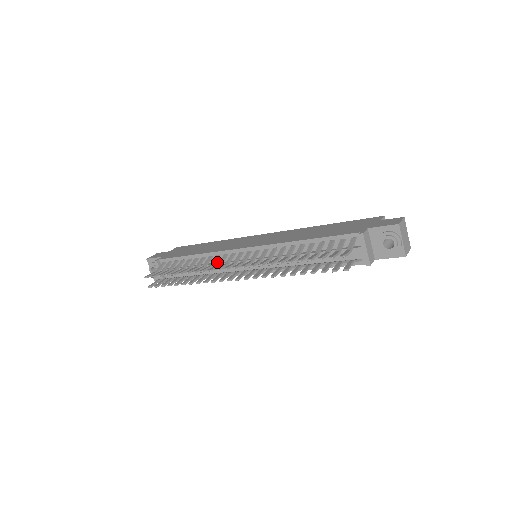
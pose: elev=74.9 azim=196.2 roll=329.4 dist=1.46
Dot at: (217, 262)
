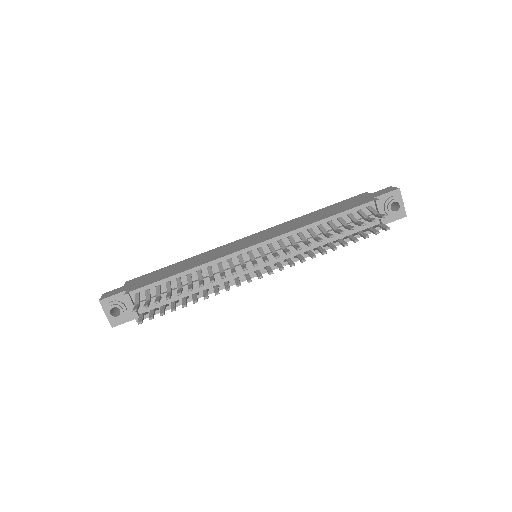
Dot at: (217, 272)
